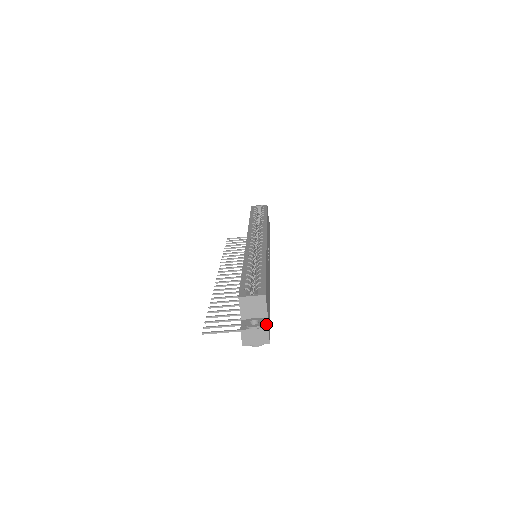
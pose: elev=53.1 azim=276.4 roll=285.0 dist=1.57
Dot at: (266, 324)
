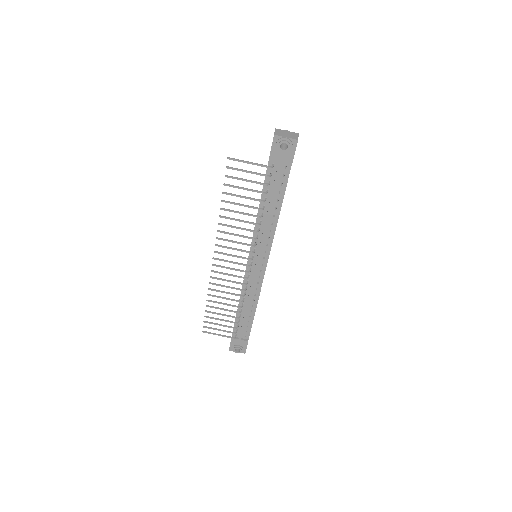
Dot at: occluded
